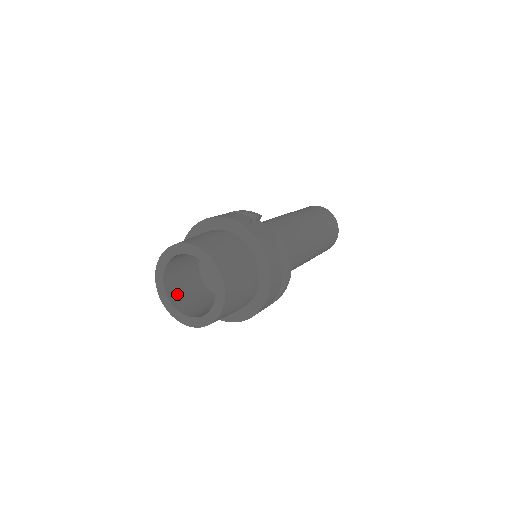
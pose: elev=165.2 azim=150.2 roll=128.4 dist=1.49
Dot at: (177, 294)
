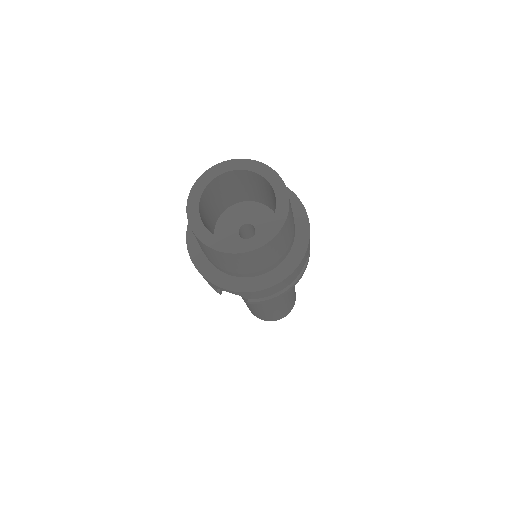
Dot at: occluded
